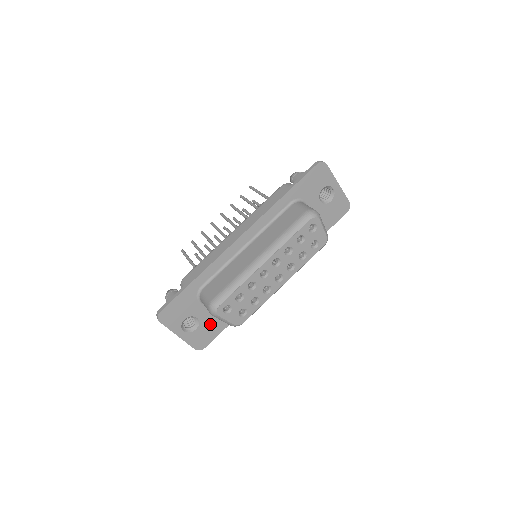
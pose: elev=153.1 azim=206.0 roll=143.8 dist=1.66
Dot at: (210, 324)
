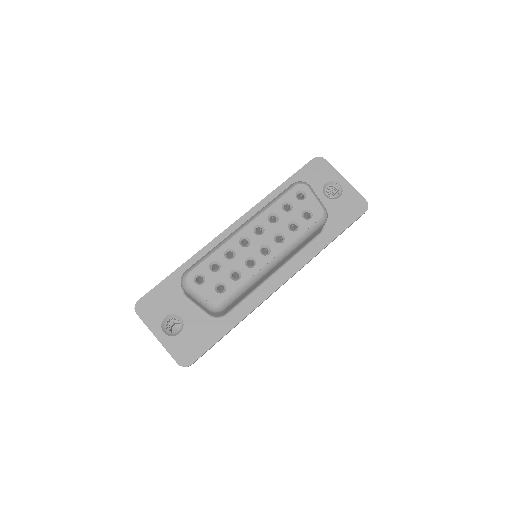
Dot at: (198, 330)
